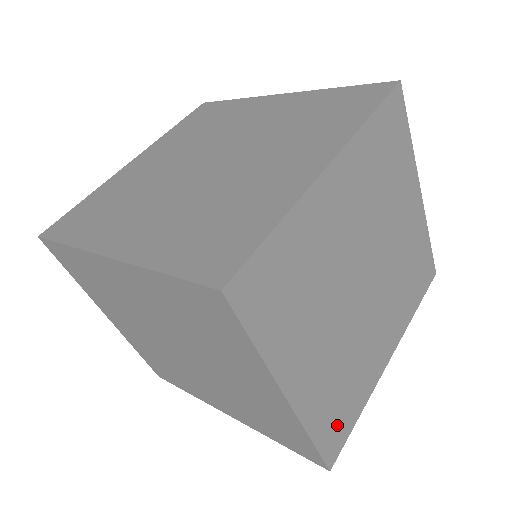
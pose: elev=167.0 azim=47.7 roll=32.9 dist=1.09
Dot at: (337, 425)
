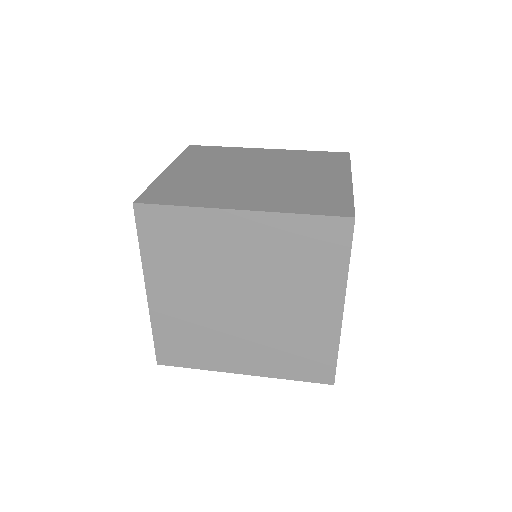
Dot at: occluded
